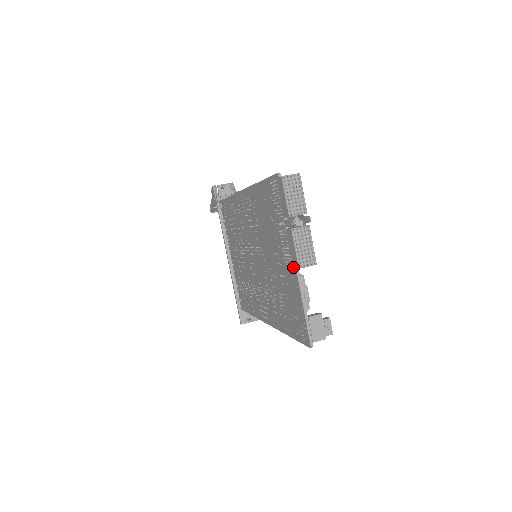
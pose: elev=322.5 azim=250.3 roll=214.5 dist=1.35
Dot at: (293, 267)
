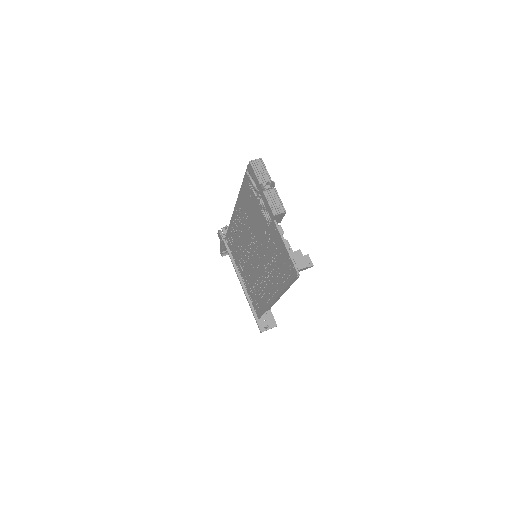
Dot at: (271, 219)
